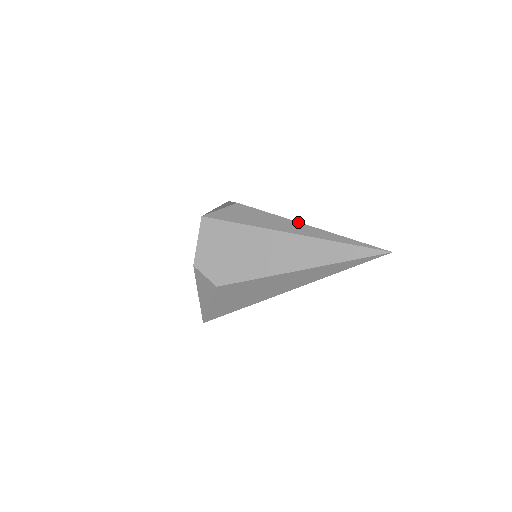
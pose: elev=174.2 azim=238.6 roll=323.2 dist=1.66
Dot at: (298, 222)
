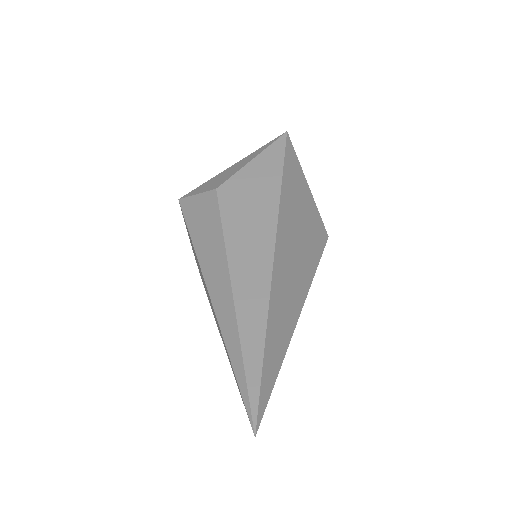
Dot at: (229, 276)
